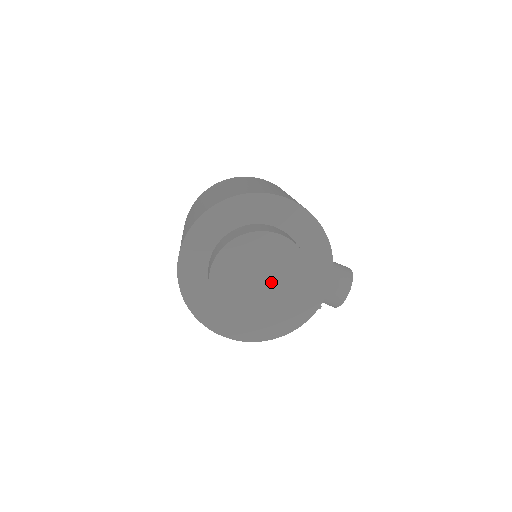
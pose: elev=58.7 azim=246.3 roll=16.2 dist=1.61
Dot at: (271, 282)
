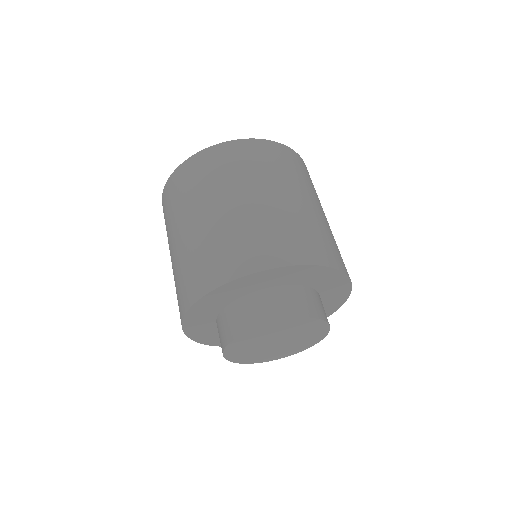
Dot at: (285, 344)
